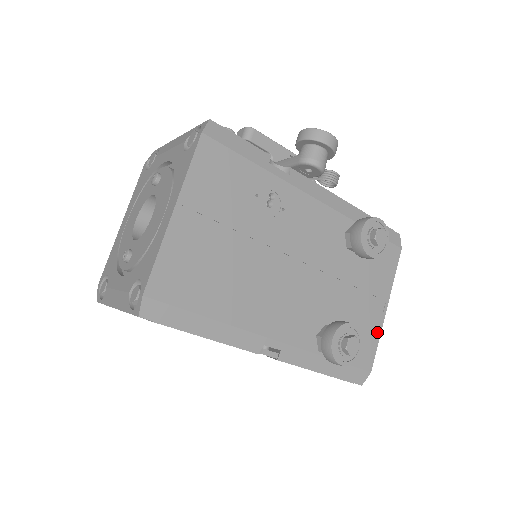
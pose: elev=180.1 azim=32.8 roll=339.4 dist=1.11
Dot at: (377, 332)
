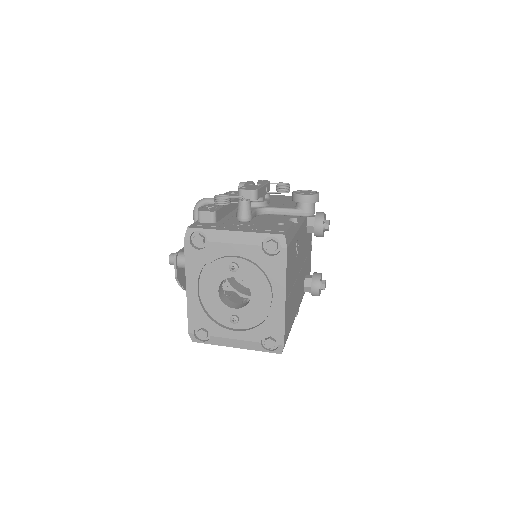
Dot at: occluded
